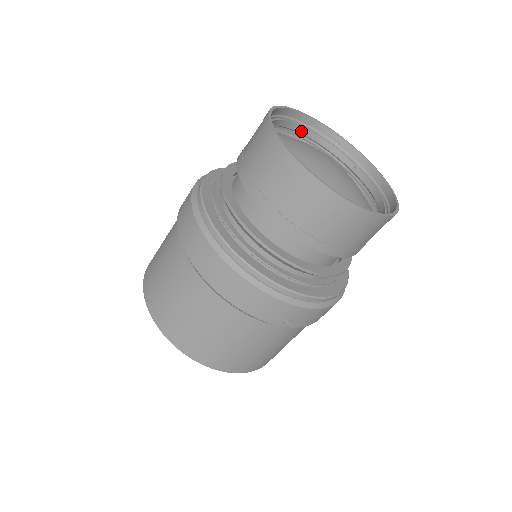
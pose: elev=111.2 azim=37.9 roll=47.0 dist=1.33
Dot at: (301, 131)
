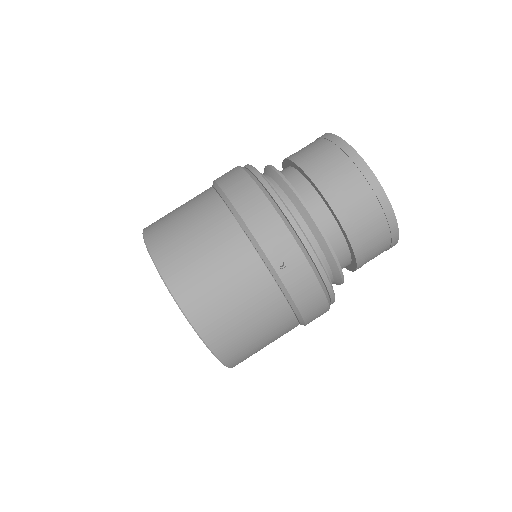
Dot at: occluded
